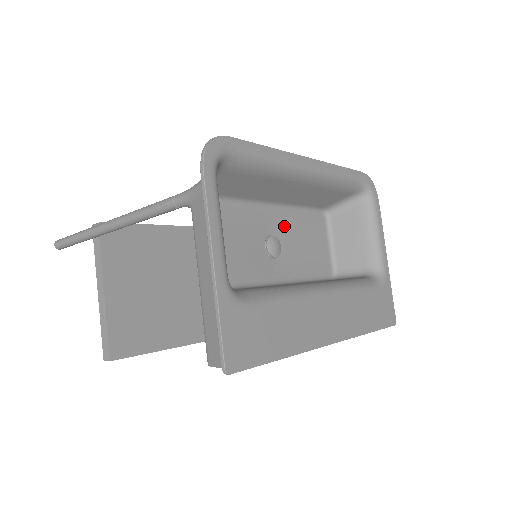
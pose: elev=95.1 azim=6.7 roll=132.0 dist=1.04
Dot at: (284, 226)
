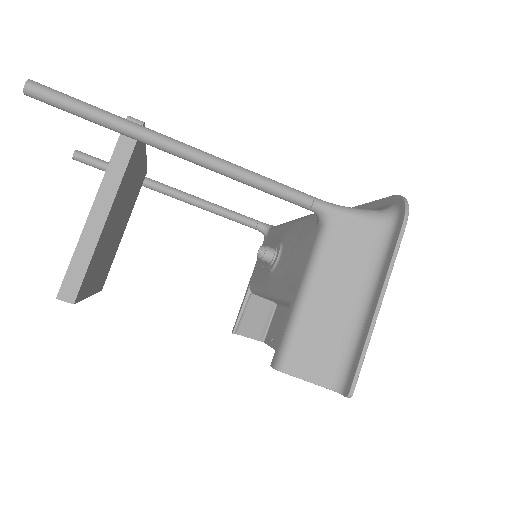
Dot at: occluded
